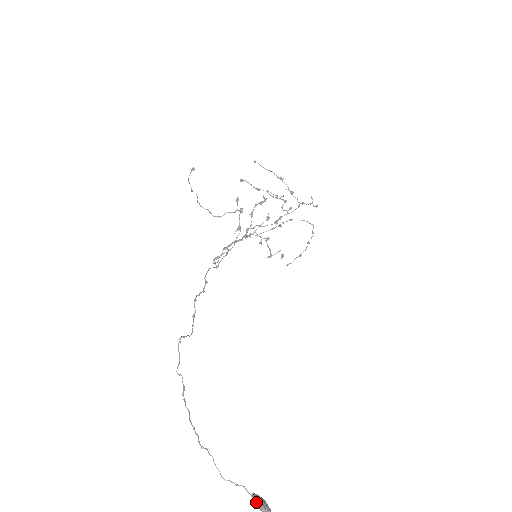
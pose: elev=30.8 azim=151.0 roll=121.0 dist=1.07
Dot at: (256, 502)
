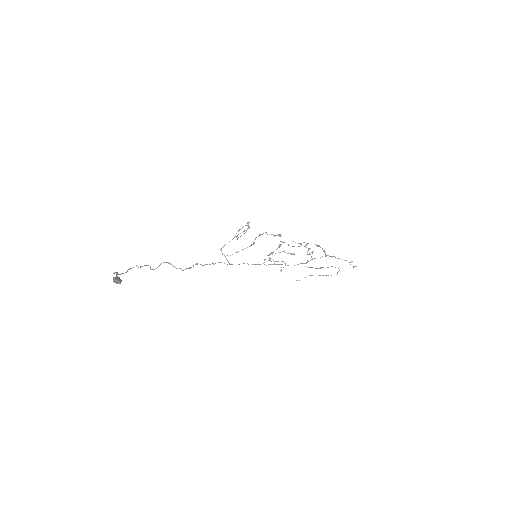
Dot at: (115, 277)
